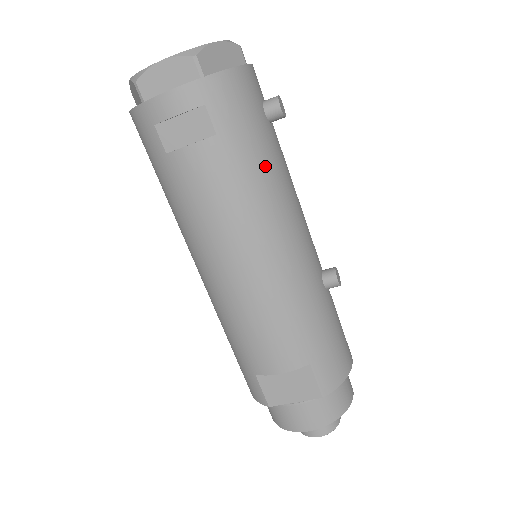
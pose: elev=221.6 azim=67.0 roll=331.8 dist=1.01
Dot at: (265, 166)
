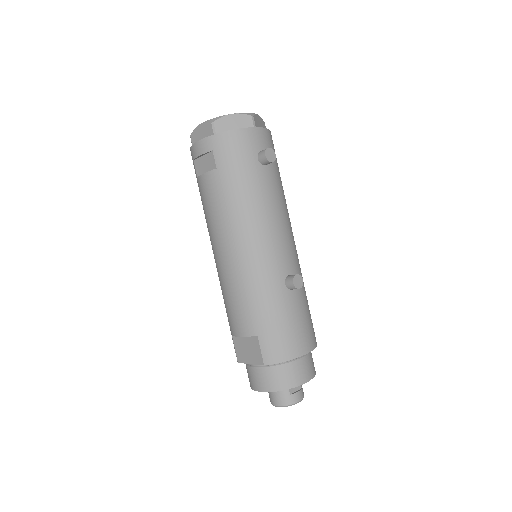
Dot at: (246, 192)
